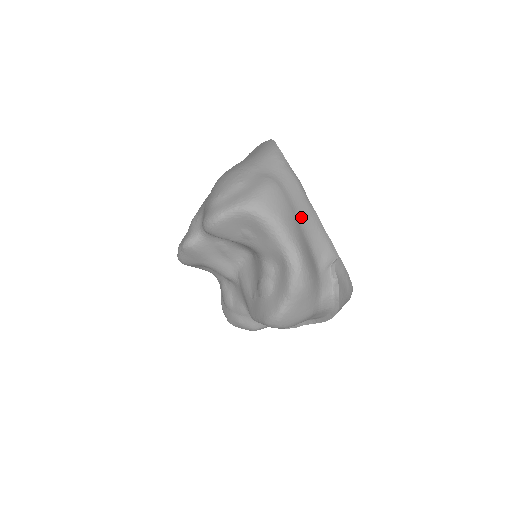
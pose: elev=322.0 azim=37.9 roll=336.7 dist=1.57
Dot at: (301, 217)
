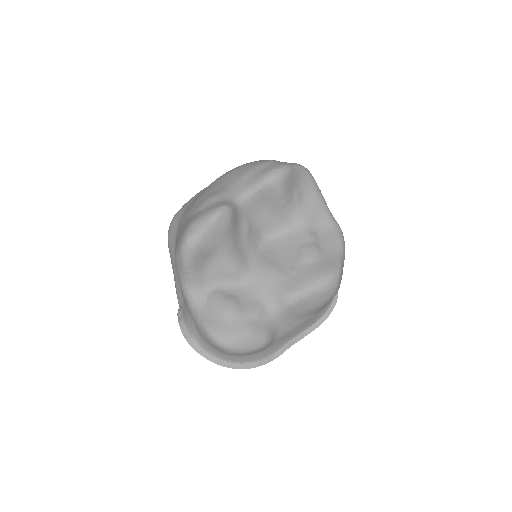
Dot at: occluded
